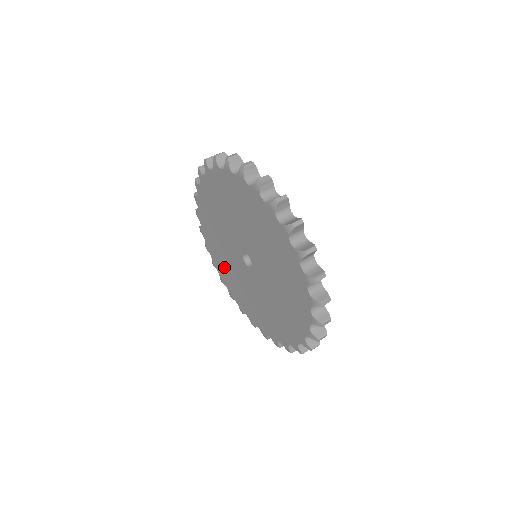
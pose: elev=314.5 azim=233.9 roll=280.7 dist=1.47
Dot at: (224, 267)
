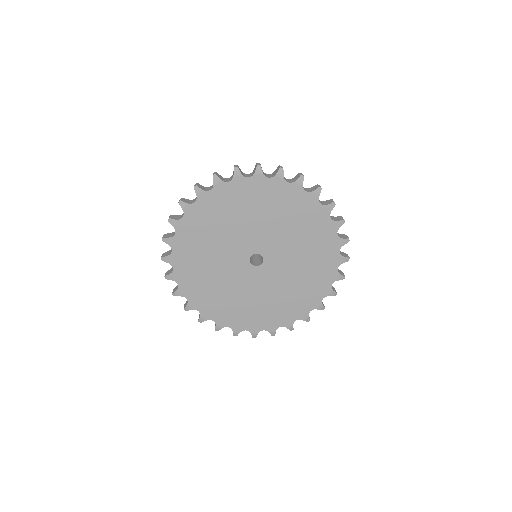
Dot at: (204, 287)
